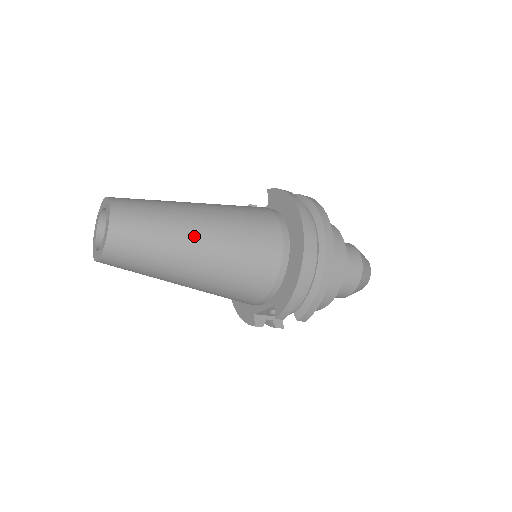
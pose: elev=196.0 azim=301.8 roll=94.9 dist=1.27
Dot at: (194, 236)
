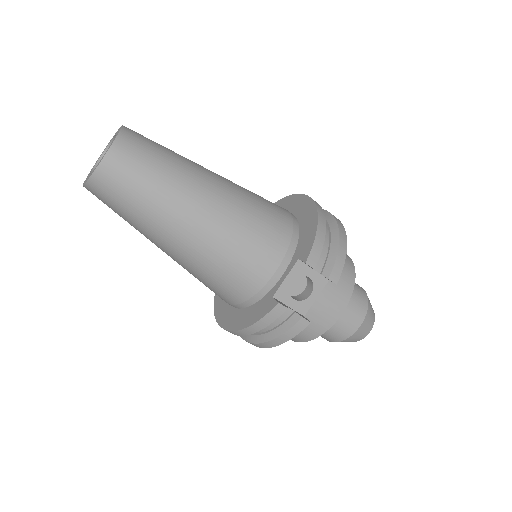
Dot at: (205, 168)
